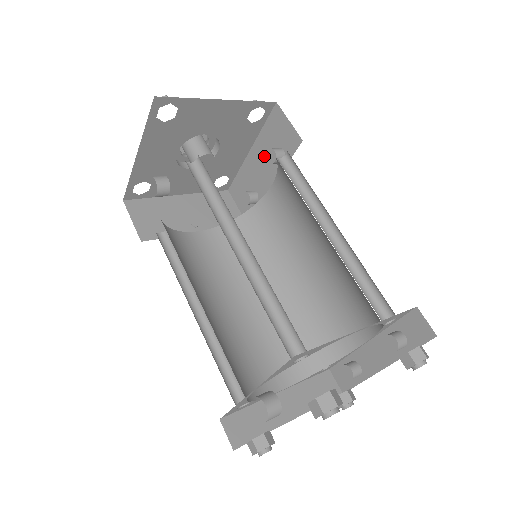
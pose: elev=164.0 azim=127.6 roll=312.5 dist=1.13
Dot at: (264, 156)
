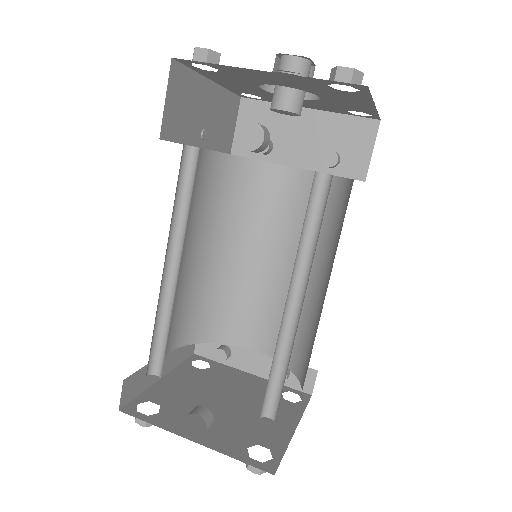
Dot at: (316, 135)
